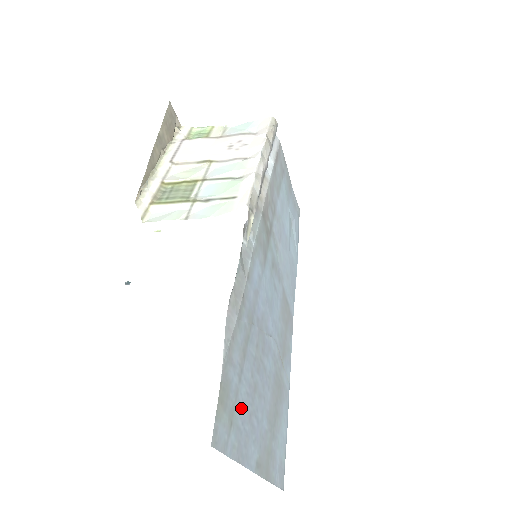
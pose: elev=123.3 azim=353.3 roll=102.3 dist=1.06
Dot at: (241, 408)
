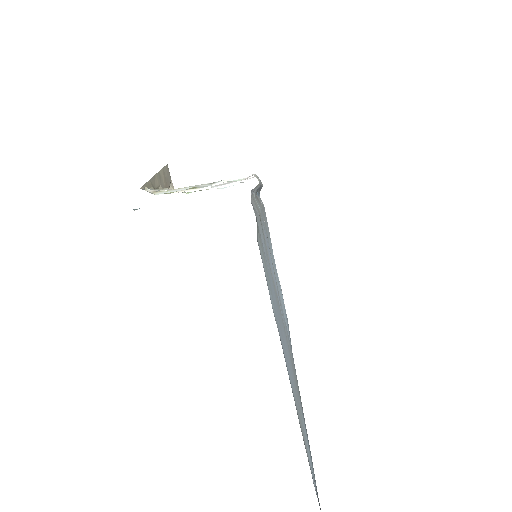
Dot at: (272, 295)
